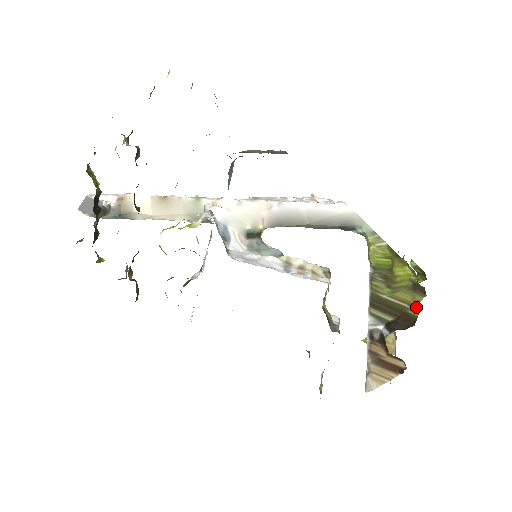
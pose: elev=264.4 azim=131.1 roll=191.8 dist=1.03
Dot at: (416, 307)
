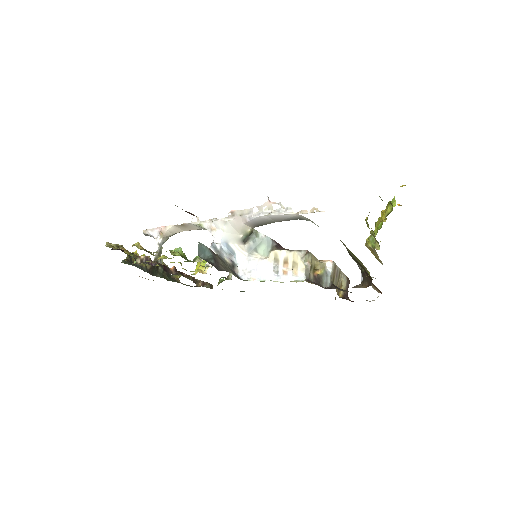
Dot at: occluded
